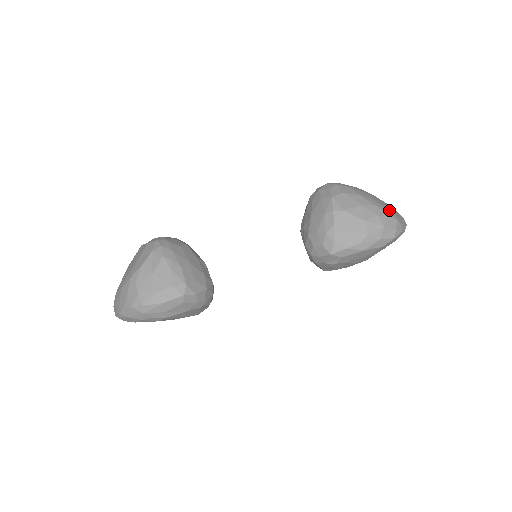
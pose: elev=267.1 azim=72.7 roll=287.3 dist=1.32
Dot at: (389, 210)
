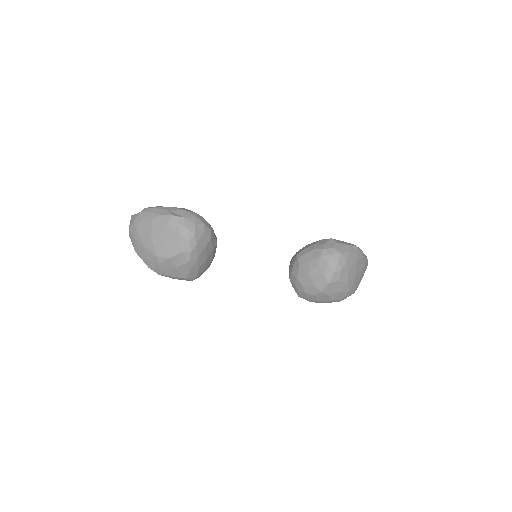
Dot at: (356, 288)
